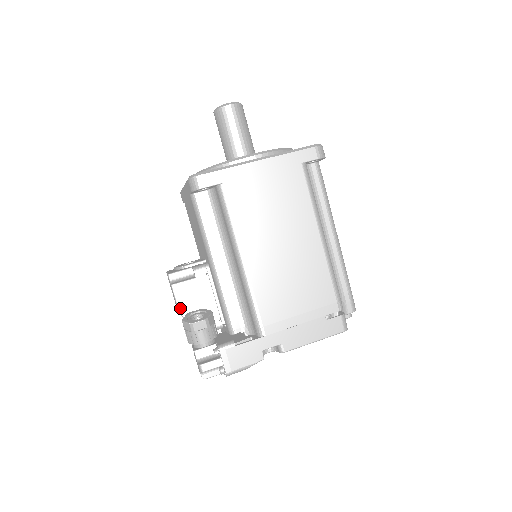
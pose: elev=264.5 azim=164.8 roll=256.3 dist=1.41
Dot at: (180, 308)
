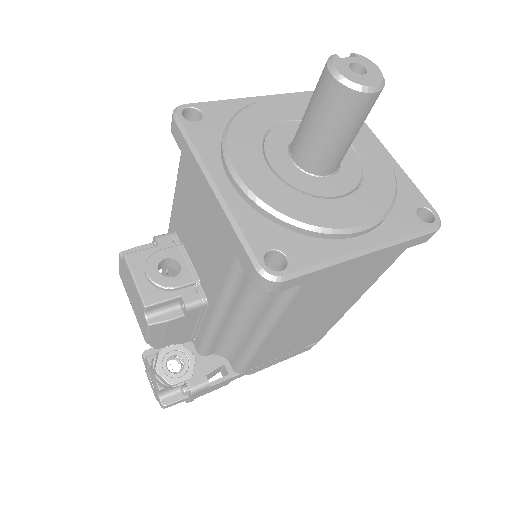
Dot at: (149, 340)
